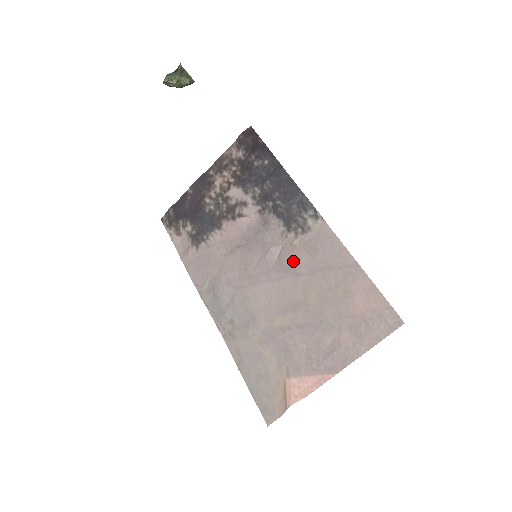
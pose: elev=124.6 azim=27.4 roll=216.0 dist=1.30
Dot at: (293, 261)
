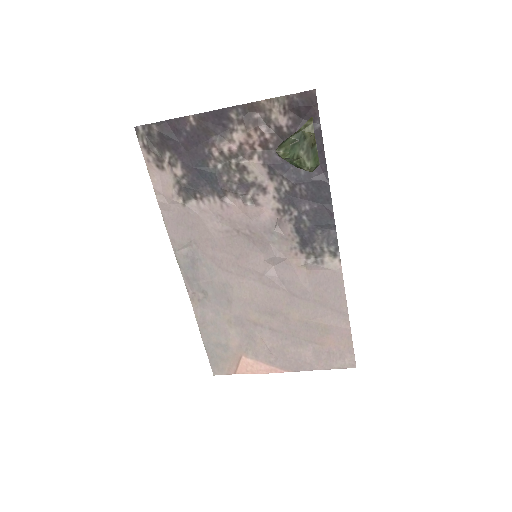
Dot at: (292, 280)
